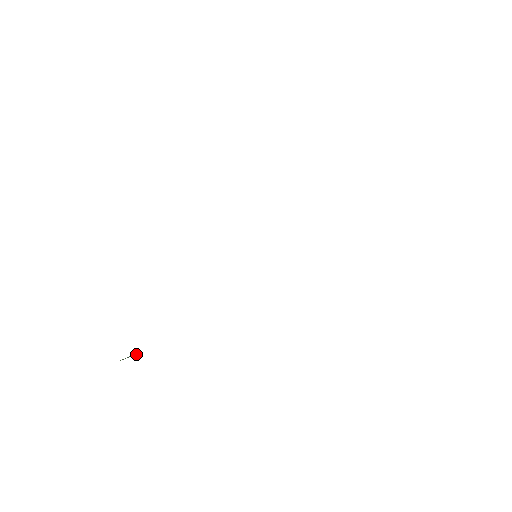
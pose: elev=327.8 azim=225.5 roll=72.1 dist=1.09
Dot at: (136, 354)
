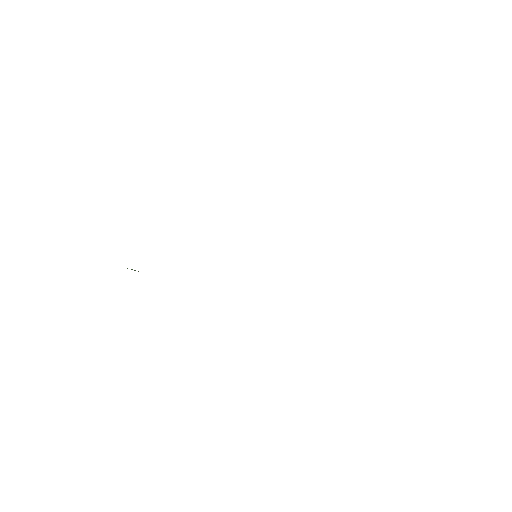
Dot at: occluded
